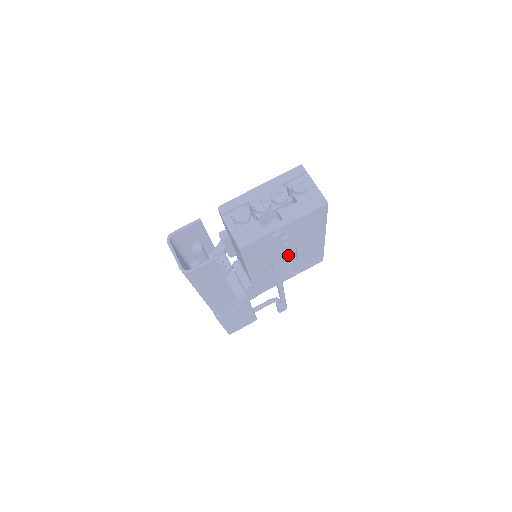
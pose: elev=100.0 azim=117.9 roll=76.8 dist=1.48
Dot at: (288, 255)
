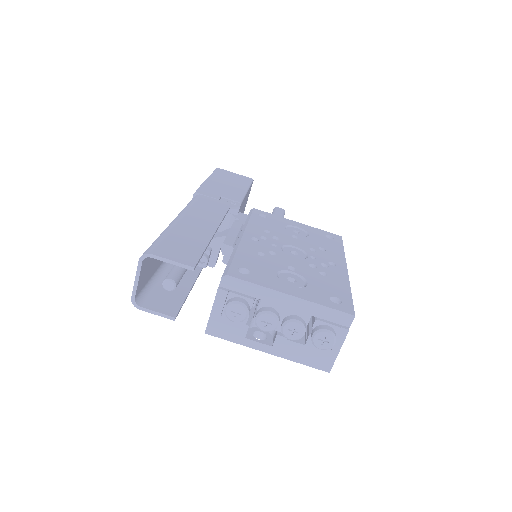
Dot at: occluded
